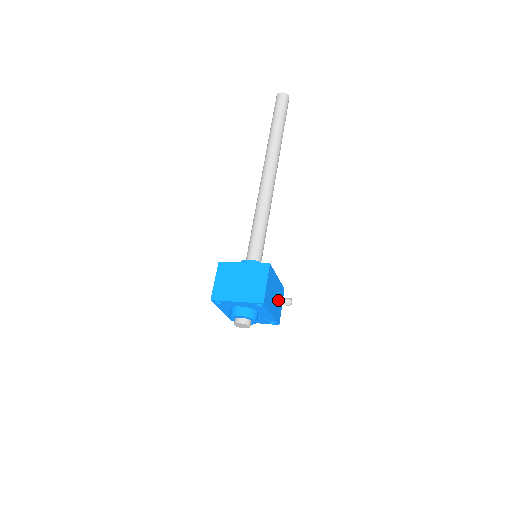
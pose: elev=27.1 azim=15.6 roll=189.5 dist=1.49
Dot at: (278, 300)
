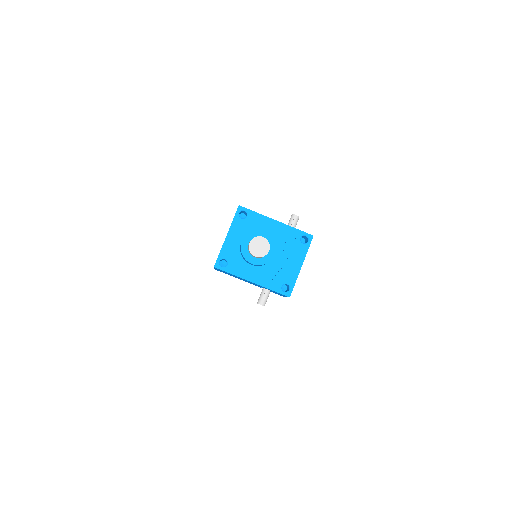
Dot at: occluded
